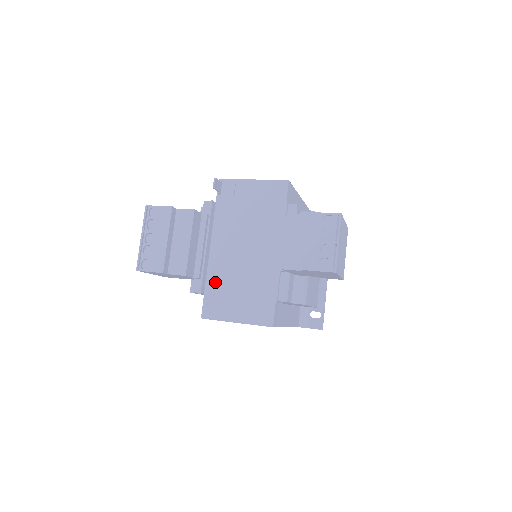
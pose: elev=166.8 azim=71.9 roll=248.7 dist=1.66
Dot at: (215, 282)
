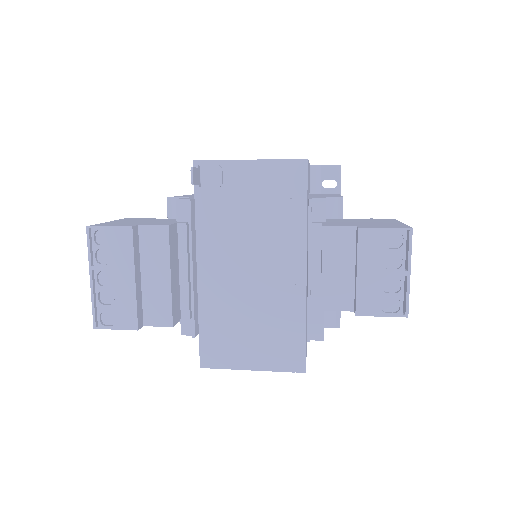
Dot at: (213, 318)
